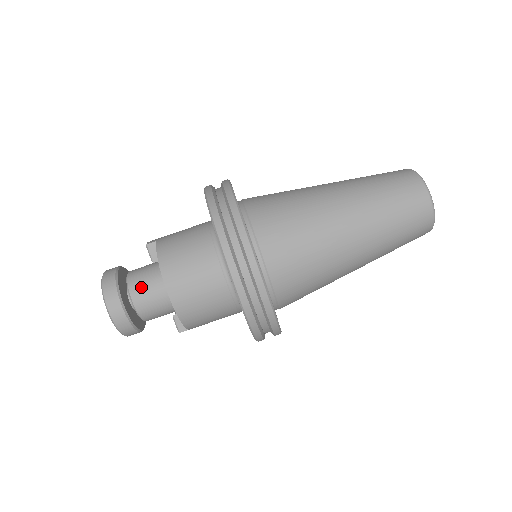
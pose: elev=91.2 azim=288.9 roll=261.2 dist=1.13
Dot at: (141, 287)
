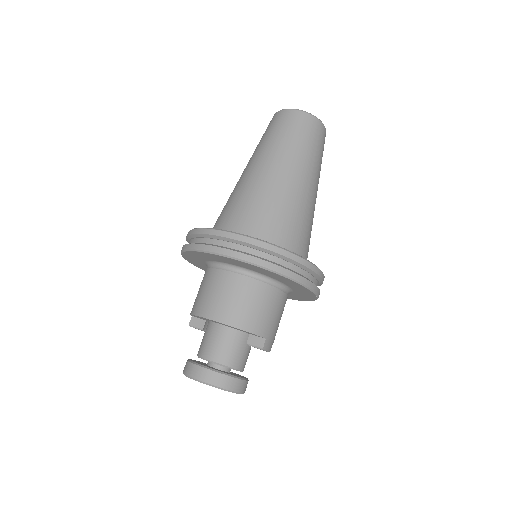
Dot at: (205, 346)
